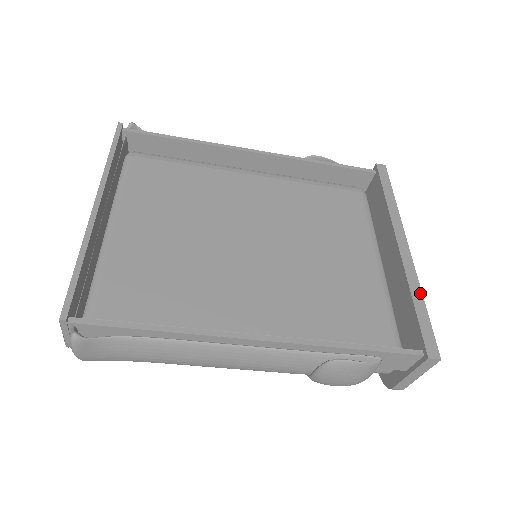
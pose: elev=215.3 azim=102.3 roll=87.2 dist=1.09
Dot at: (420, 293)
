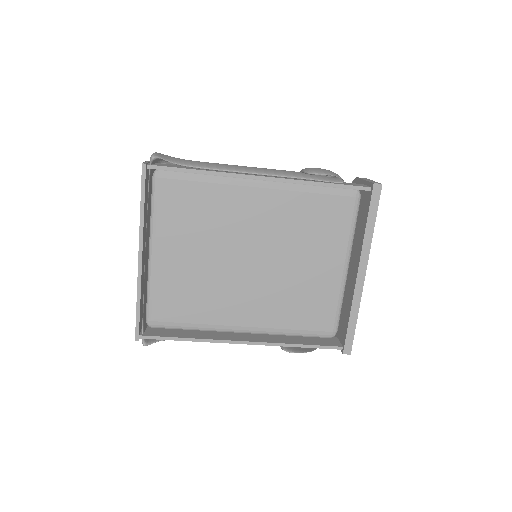
Dot at: (357, 313)
